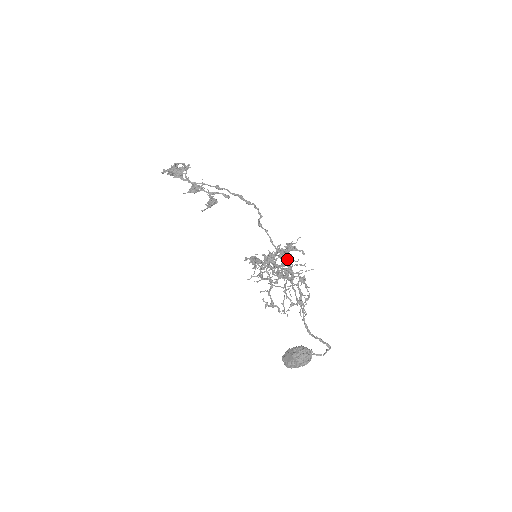
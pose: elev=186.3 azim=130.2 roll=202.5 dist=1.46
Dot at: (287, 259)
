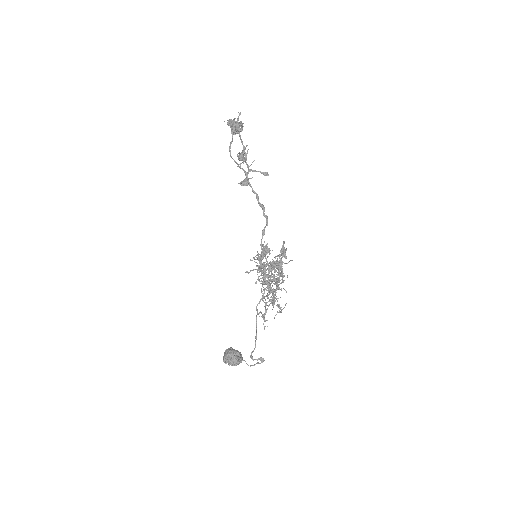
Dot at: (273, 275)
